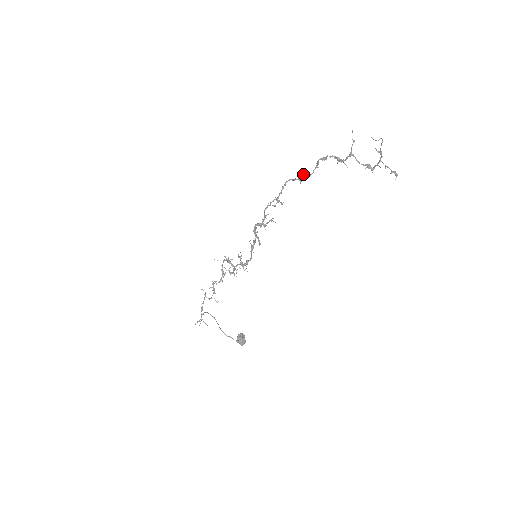
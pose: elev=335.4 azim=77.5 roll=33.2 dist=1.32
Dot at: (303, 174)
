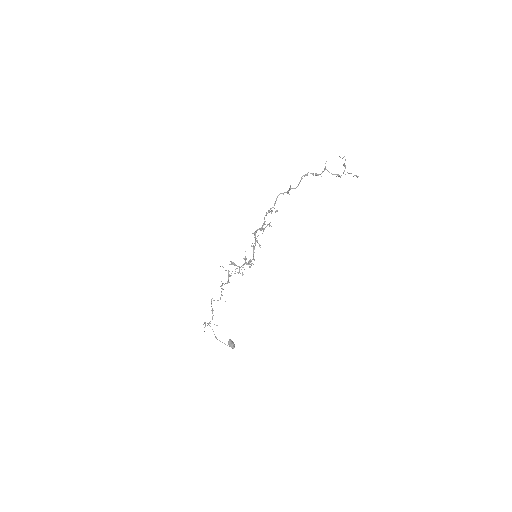
Dot at: (291, 188)
